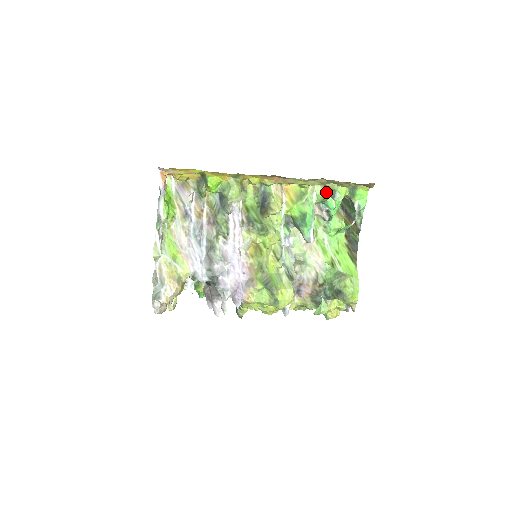
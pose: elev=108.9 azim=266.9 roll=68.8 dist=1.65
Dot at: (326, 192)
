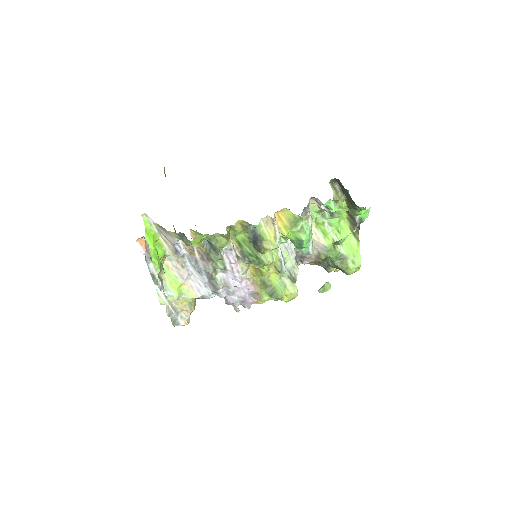
Dot at: (323, 210)
